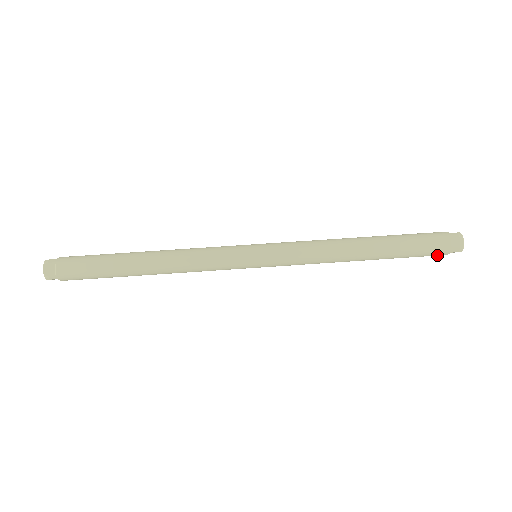
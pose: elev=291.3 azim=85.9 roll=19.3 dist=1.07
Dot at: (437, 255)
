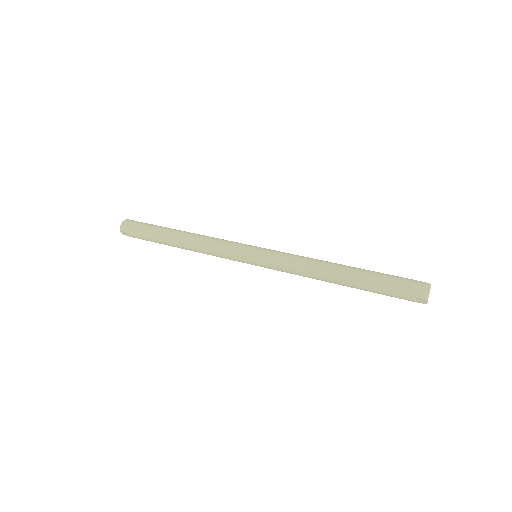
Dot at: (404, 298)
